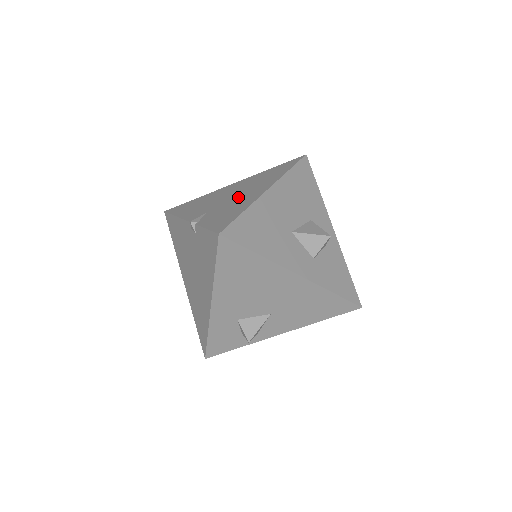
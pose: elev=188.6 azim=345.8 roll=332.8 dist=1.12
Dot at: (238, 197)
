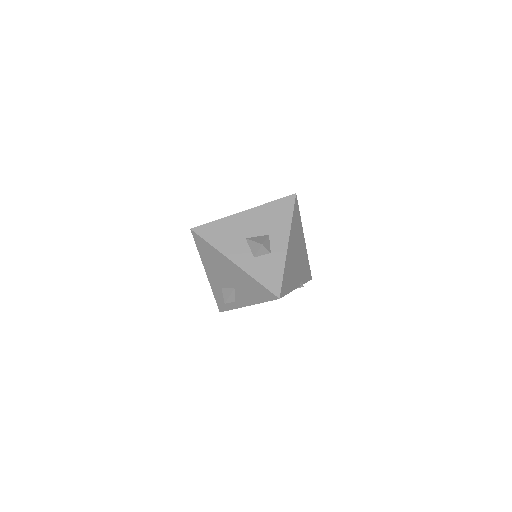
Dot at: occluded
